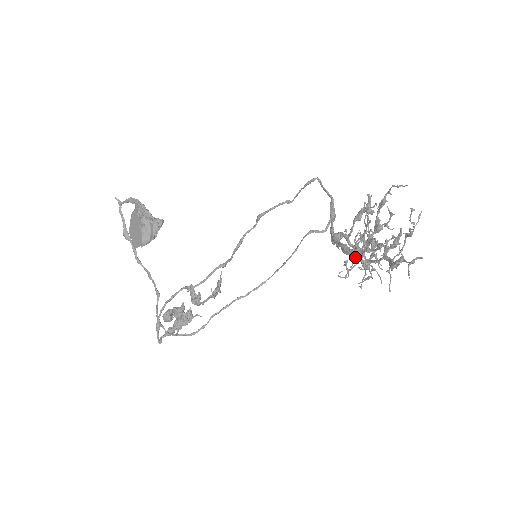
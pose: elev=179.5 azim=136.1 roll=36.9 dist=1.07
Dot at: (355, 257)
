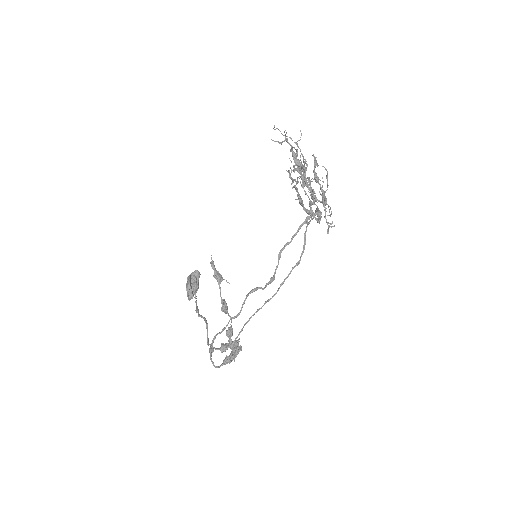
Dot at: (299, 195)
